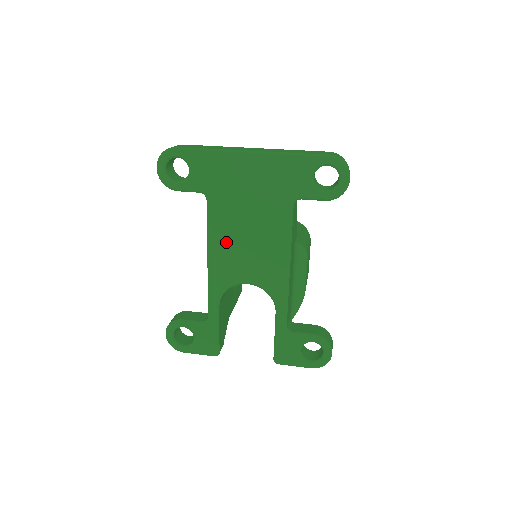
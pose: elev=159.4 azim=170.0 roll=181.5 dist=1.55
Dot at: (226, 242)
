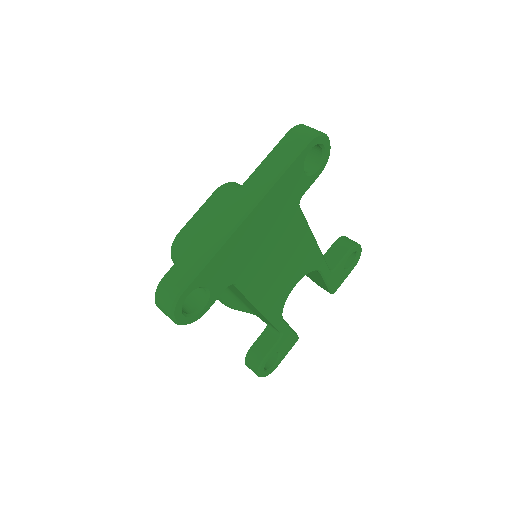
Dot at: (267, 287)
